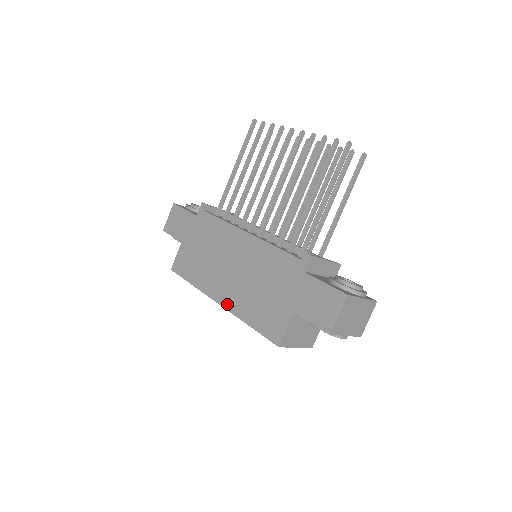
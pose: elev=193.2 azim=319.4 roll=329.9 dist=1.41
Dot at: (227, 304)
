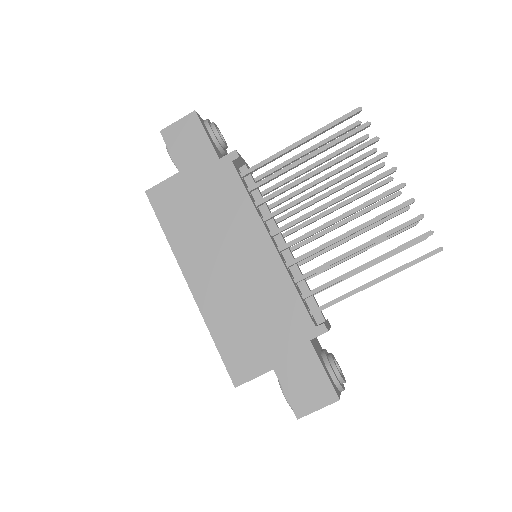
Dot at: (200, 297)
